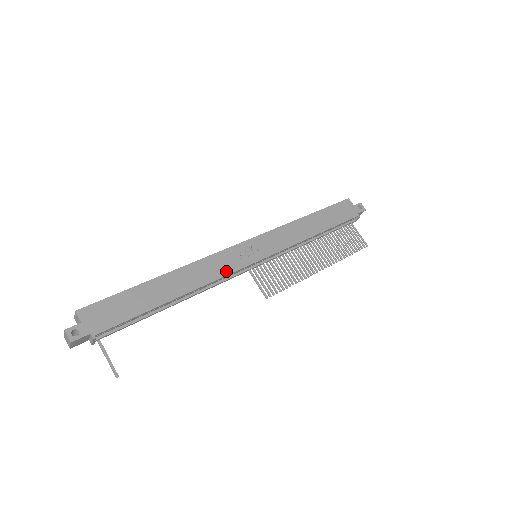
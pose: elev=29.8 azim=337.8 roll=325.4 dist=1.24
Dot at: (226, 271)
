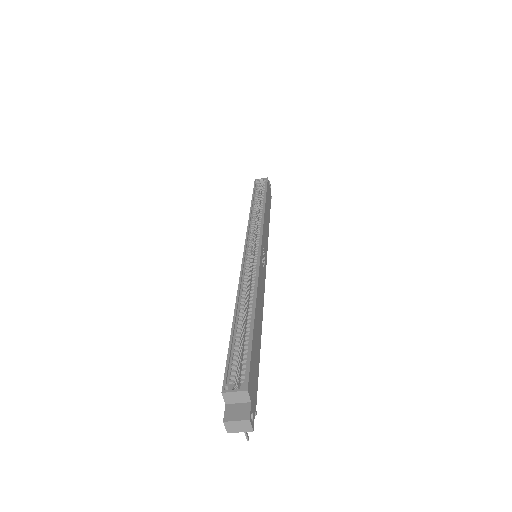
Dot at: (264, 285)
